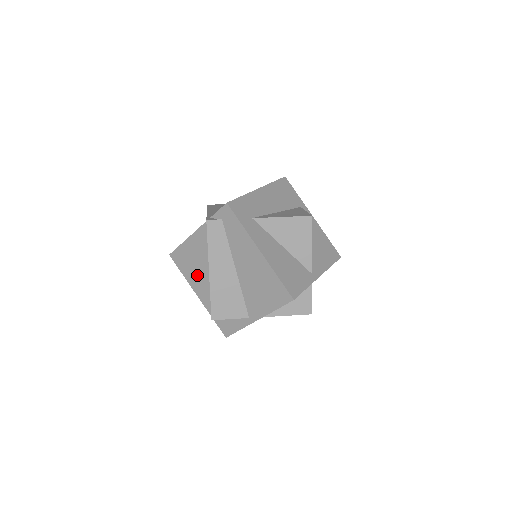
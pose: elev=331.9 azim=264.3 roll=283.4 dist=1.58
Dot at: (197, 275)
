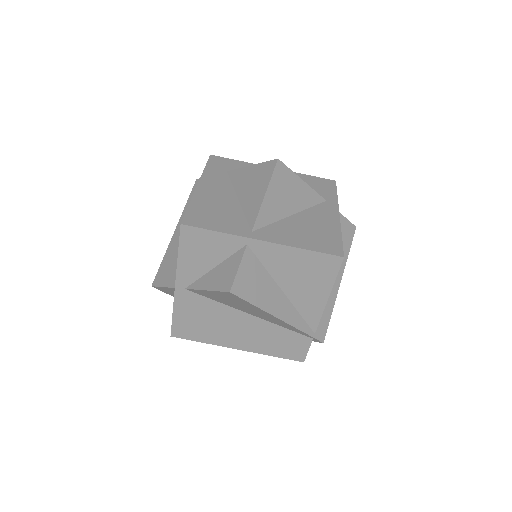
Dot at: occluded
